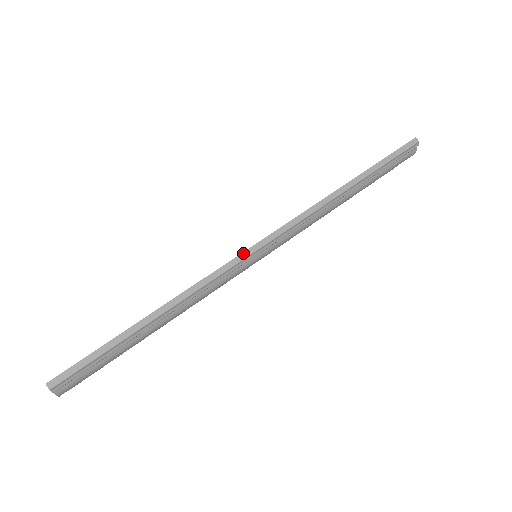
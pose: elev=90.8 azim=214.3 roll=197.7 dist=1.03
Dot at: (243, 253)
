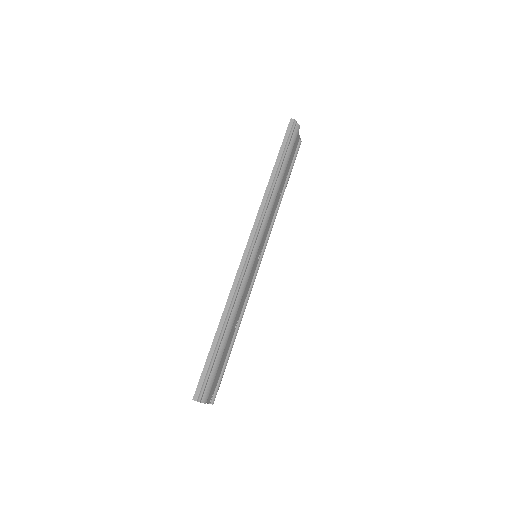
Dot at: (242, 259)
